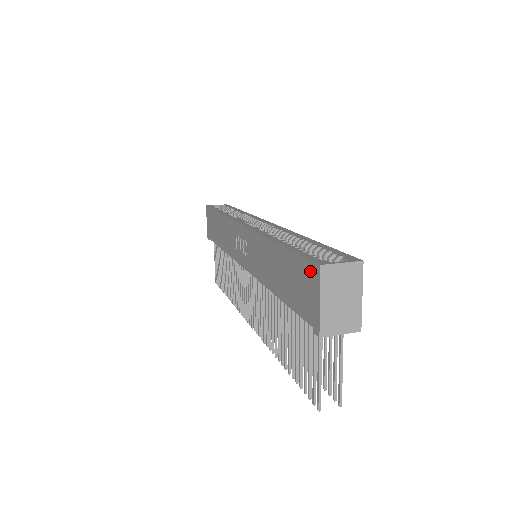
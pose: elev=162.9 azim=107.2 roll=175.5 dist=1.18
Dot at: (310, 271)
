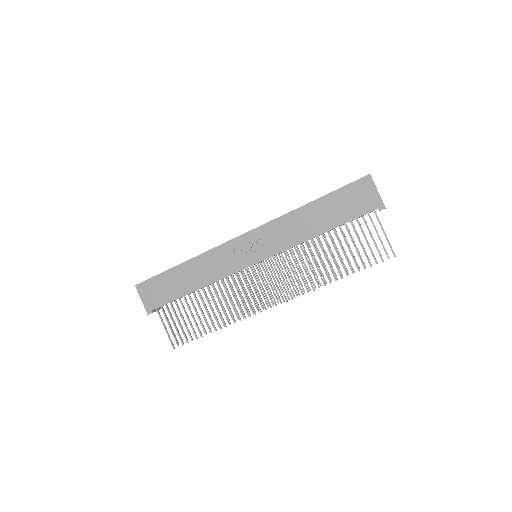
Dot at: (362, 184)
